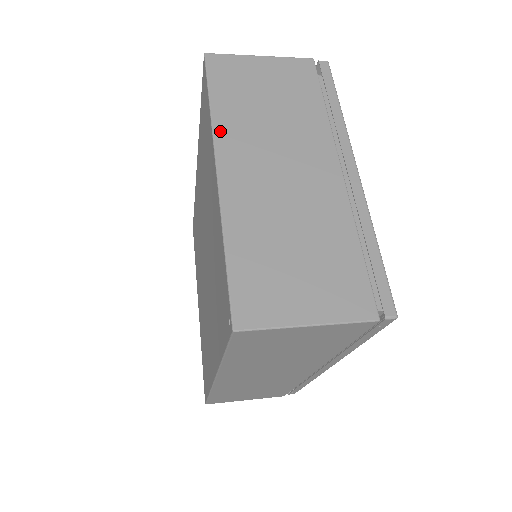
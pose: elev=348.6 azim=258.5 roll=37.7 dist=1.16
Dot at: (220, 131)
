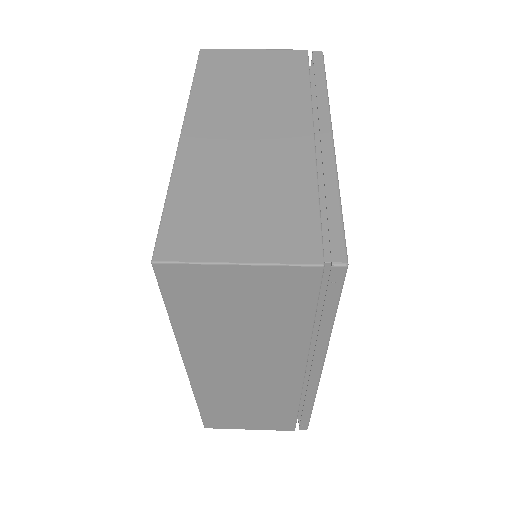
Dot at: (195, 103)
